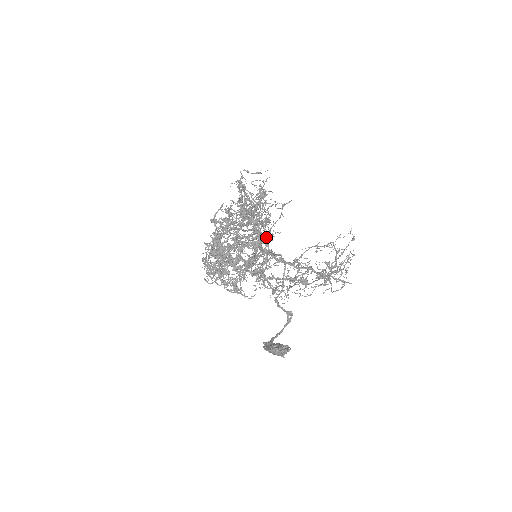
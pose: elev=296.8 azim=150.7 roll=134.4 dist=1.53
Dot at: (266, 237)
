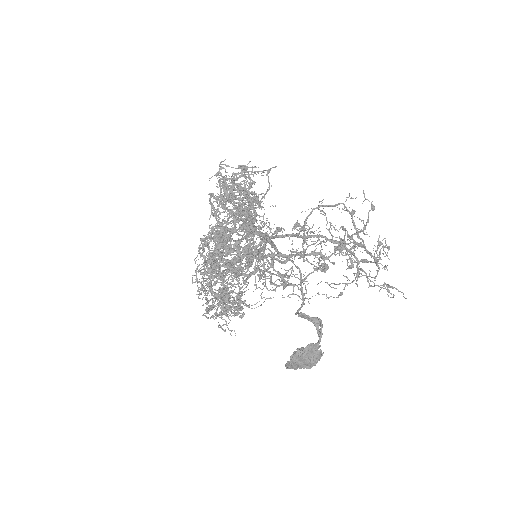
Dot at: (254, 208)
